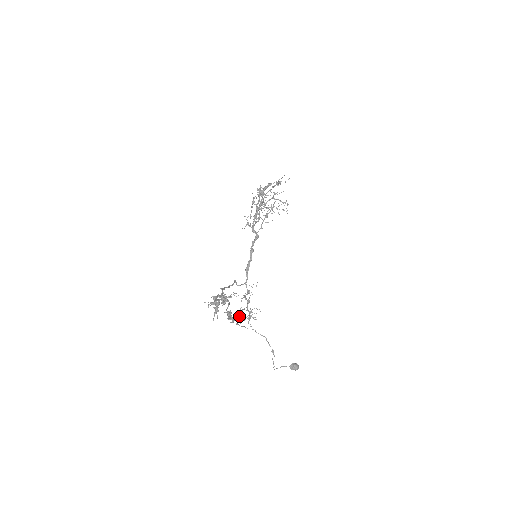
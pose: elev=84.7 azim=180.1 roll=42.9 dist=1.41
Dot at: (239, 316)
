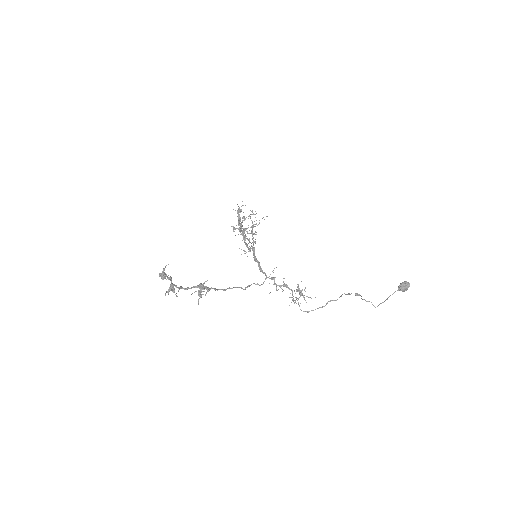
Dot at: occluded
